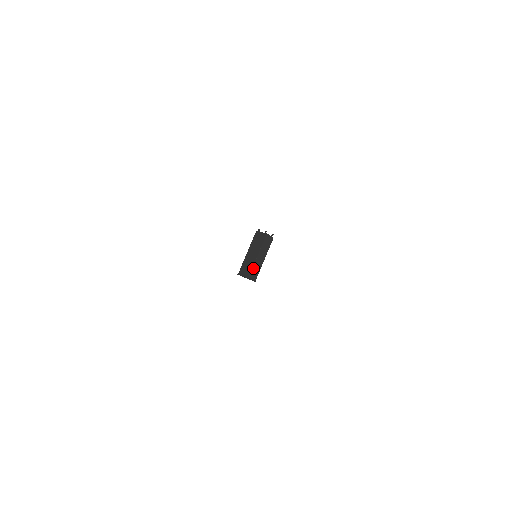
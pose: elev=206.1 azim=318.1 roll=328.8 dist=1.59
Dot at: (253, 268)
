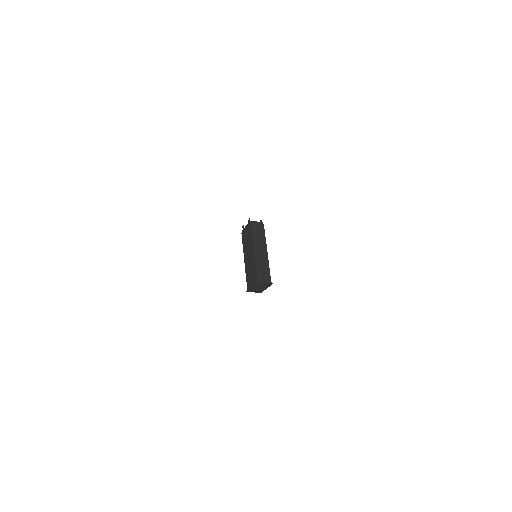
Dot at: (257, 267)
